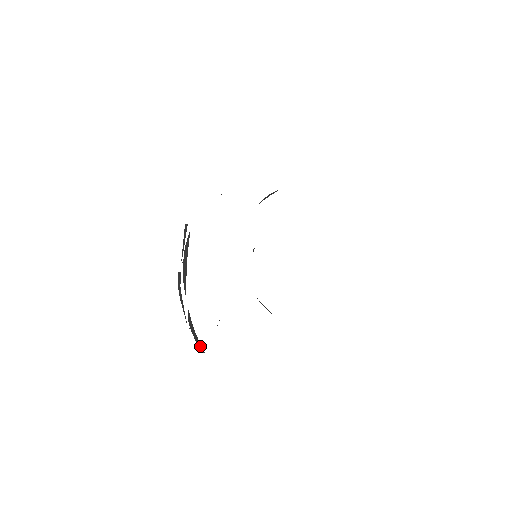
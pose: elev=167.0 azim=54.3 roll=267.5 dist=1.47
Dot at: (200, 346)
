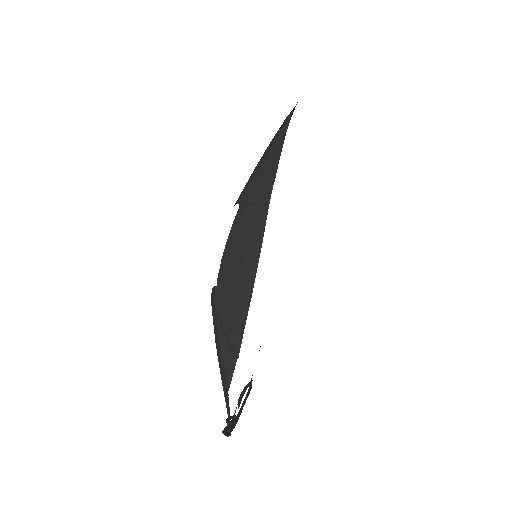
Dot at: (248, 385)
